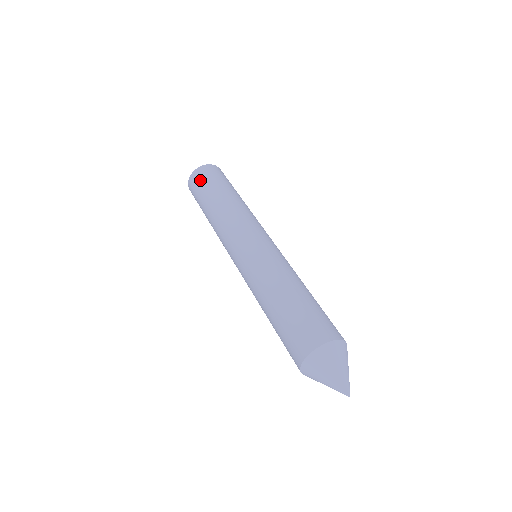
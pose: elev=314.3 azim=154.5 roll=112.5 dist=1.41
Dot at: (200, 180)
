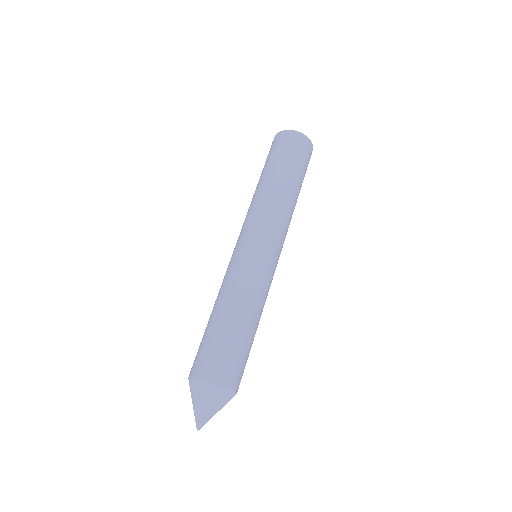
Dot at: (284, 145)
